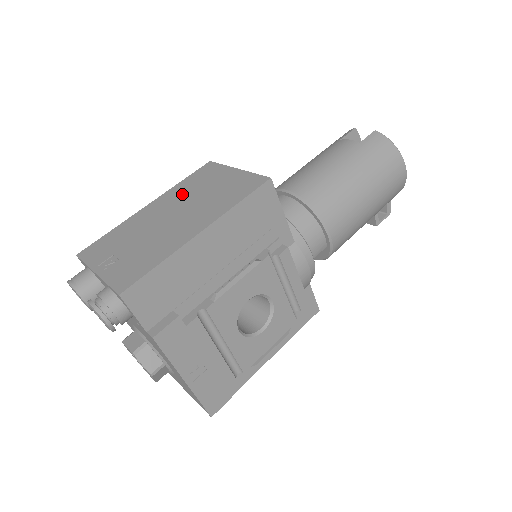
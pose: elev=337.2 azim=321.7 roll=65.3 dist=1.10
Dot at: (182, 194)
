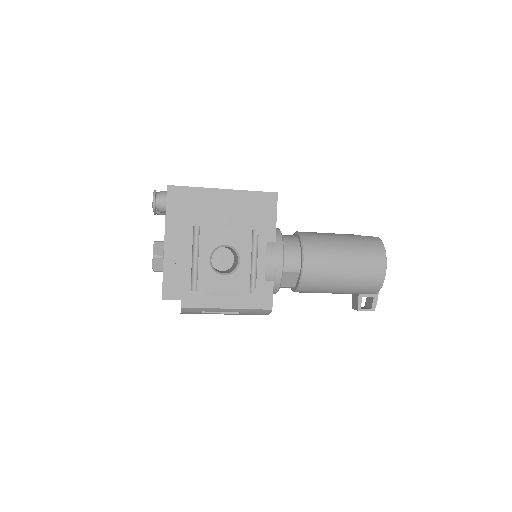
Dot at: occluded
